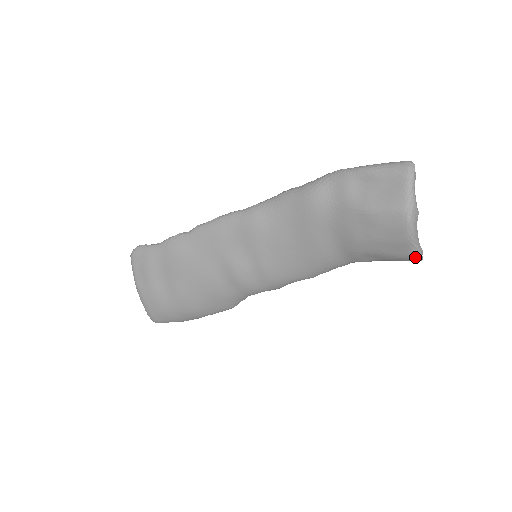
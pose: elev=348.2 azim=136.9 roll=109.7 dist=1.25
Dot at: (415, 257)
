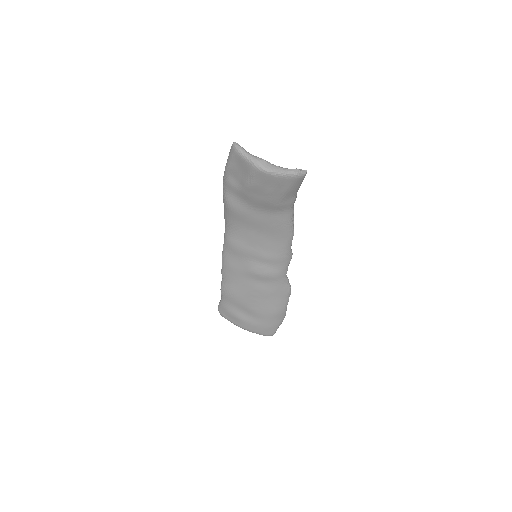
Dot at: (298, 177)
